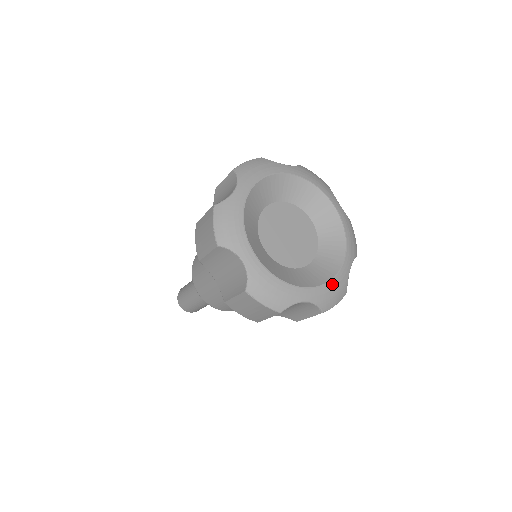
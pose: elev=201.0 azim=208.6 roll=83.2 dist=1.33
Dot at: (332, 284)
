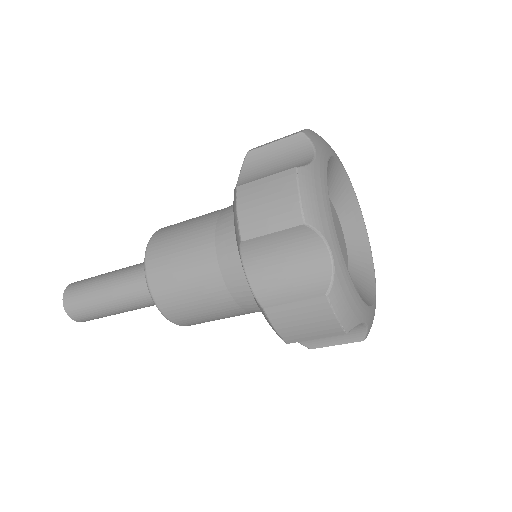
Dot at: (375, 307)
